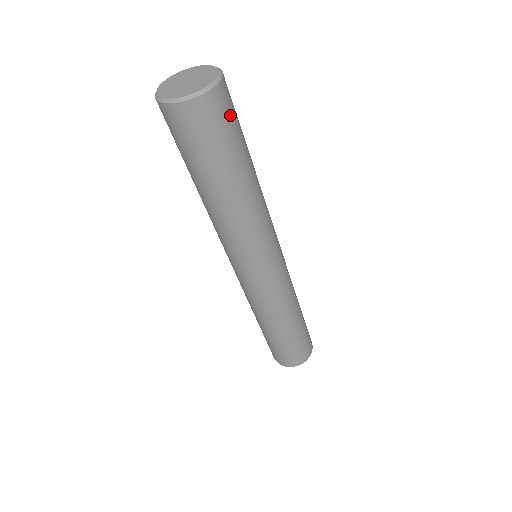
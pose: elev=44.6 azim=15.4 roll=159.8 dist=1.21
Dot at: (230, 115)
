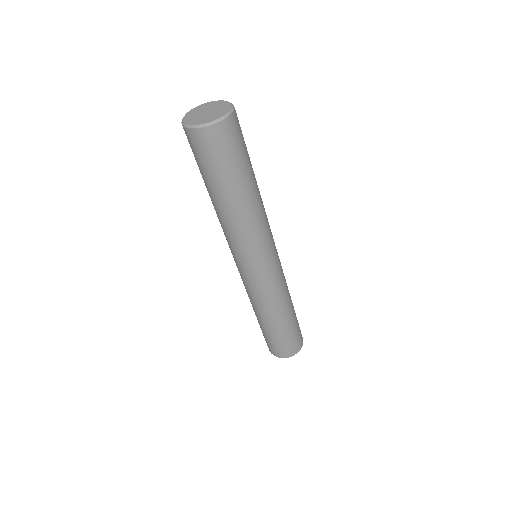
Dot at: (241, 134)
